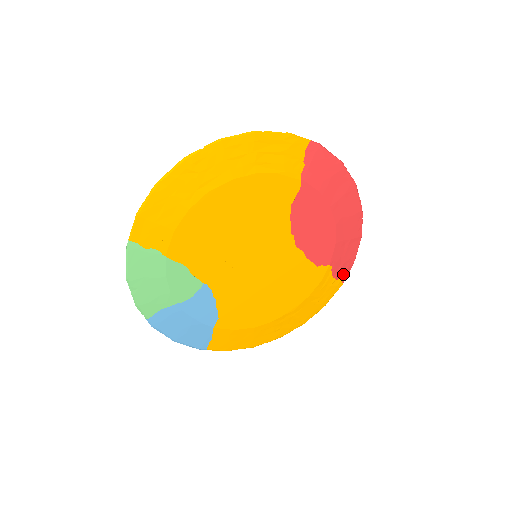
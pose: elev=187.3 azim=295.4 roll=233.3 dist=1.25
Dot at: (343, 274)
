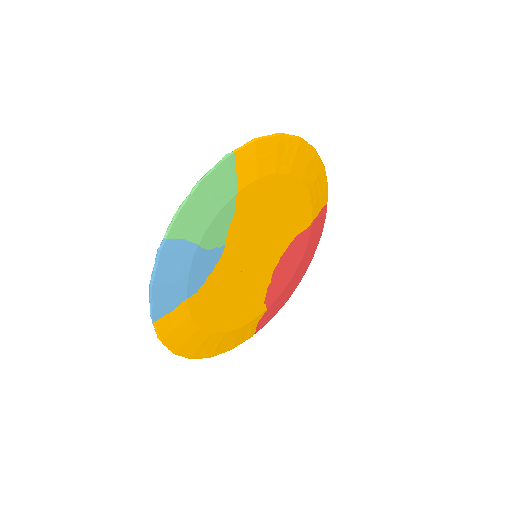
Dot at: (260, 326)
